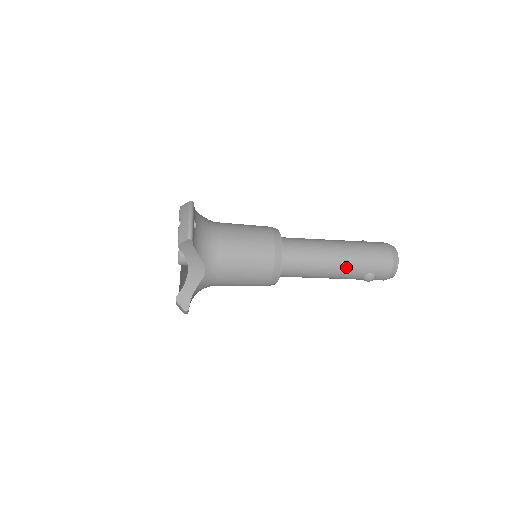
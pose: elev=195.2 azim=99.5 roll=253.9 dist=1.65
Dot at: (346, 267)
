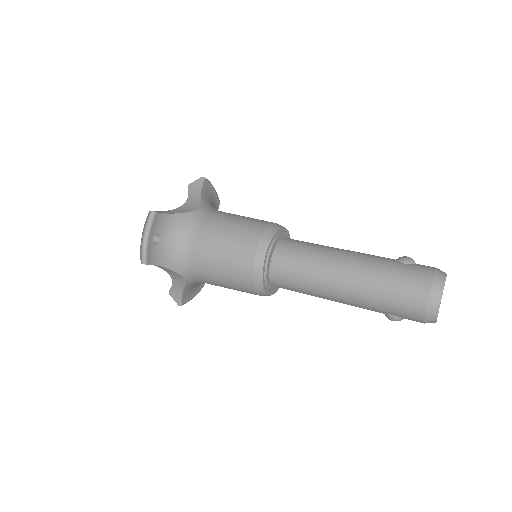
Dot at: (354, 302)
